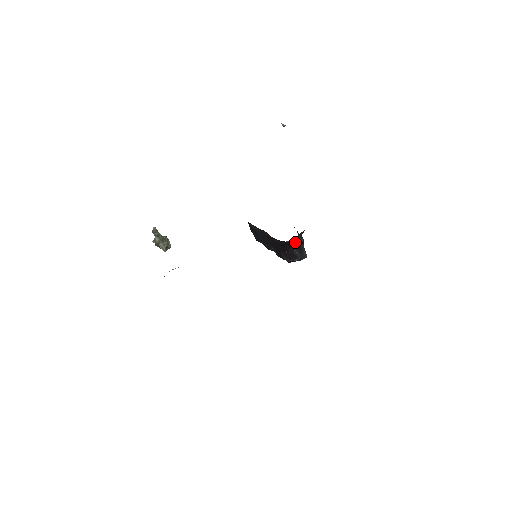
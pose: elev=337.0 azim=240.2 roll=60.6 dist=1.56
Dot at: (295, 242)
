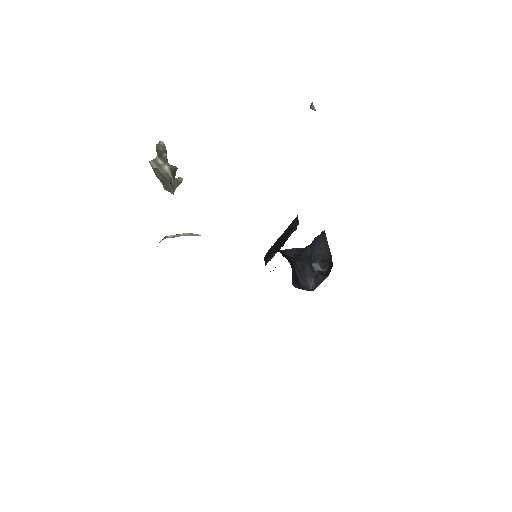
Dot at: (298, 261)
